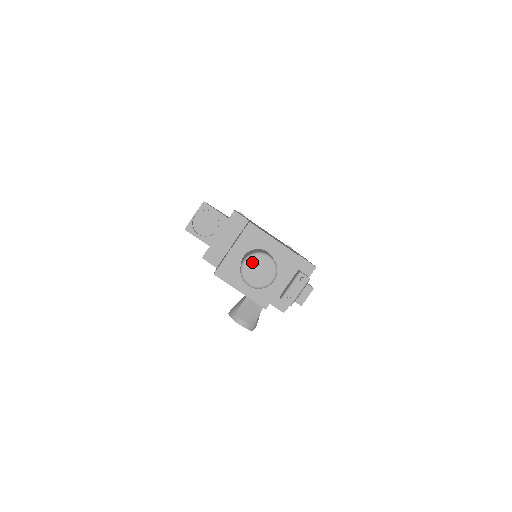
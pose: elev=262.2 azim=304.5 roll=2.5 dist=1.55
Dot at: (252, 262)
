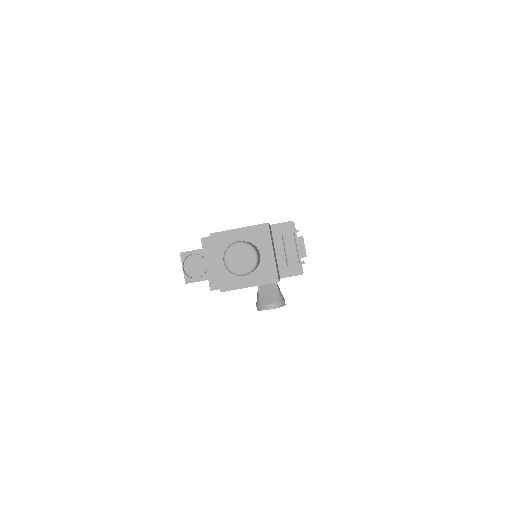
Dot at: (230, 257)
